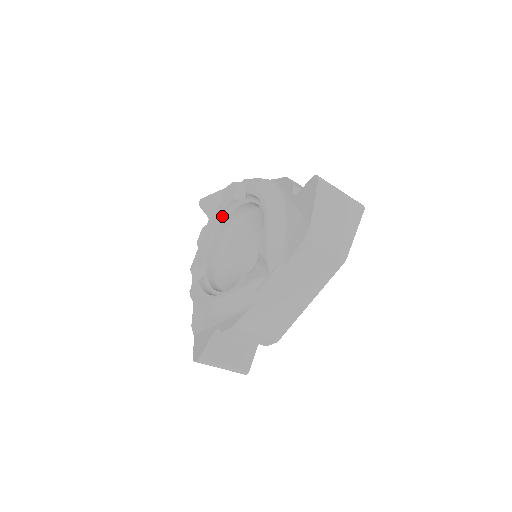
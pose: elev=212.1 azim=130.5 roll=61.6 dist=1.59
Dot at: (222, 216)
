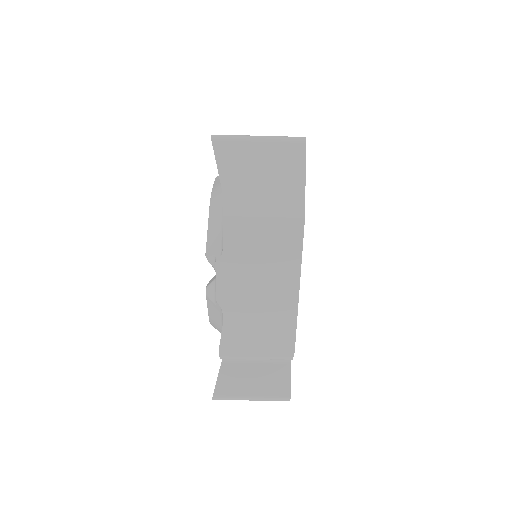
Dot at: occluded
